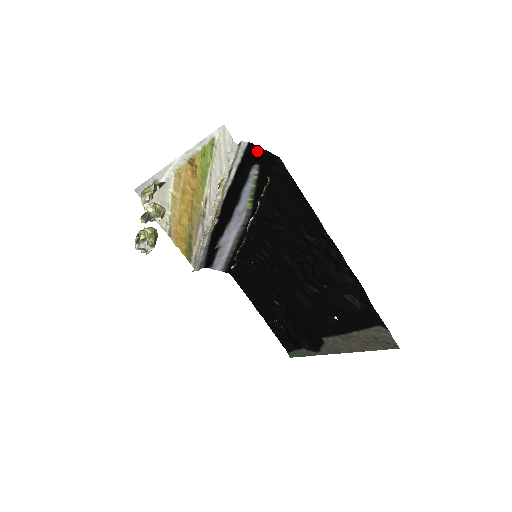
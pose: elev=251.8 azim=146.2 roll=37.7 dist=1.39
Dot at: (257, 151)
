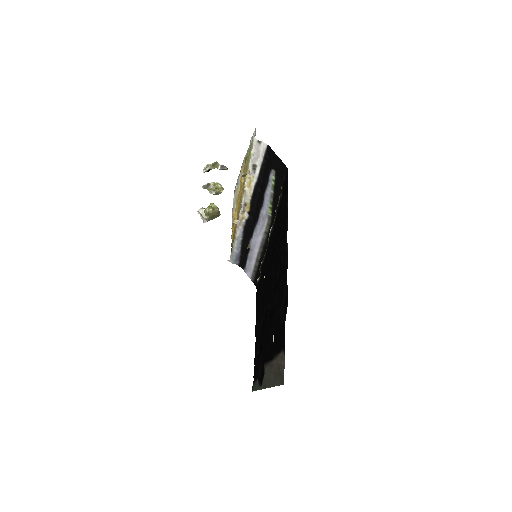
Dot at: (274, 156)
